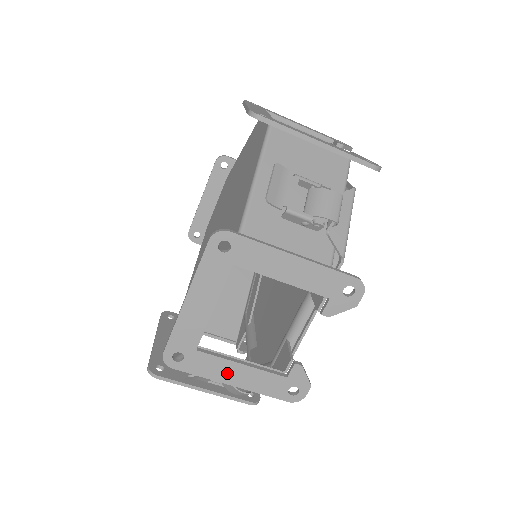
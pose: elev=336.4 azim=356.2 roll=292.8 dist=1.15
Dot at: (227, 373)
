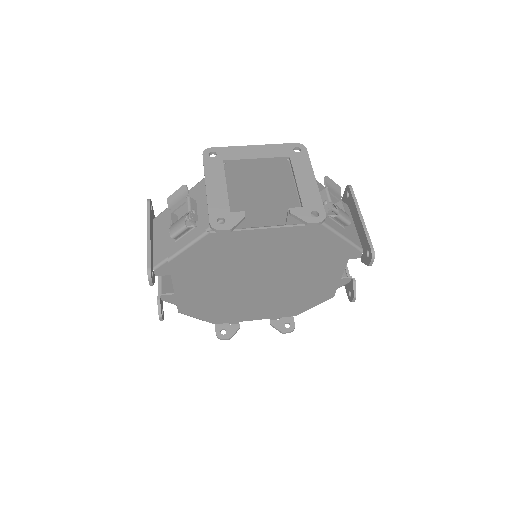
Dot at: (215, 180)
